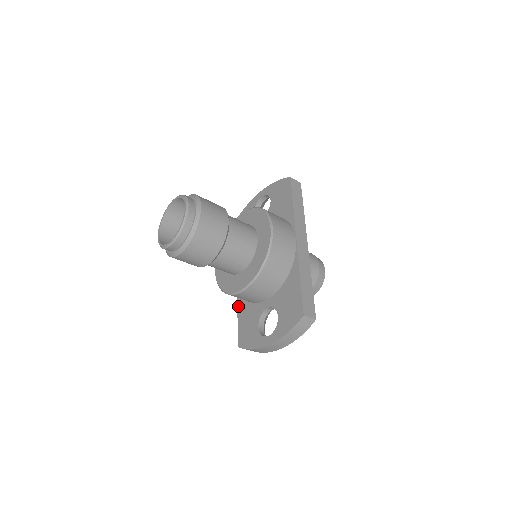
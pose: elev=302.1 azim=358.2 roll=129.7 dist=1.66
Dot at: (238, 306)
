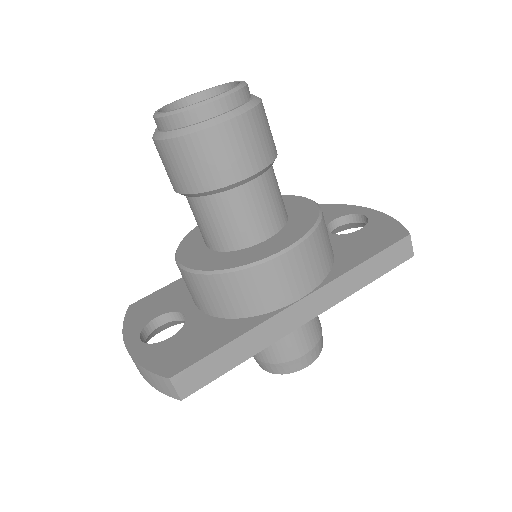
Dot at: occluded
